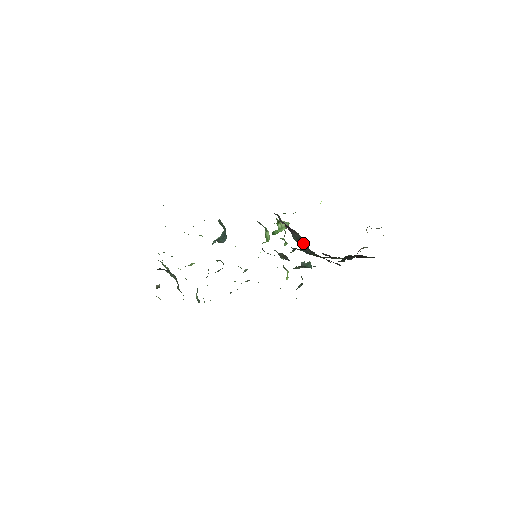
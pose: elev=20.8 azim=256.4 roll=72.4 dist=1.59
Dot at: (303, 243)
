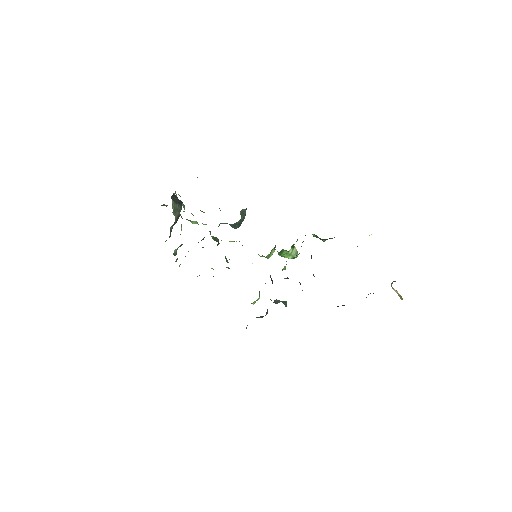
Dot at: occluded
